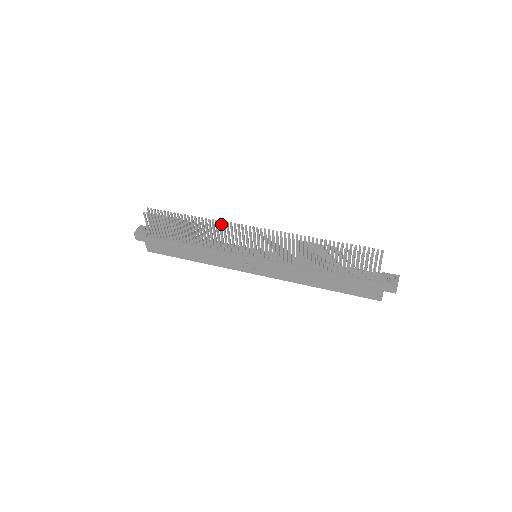
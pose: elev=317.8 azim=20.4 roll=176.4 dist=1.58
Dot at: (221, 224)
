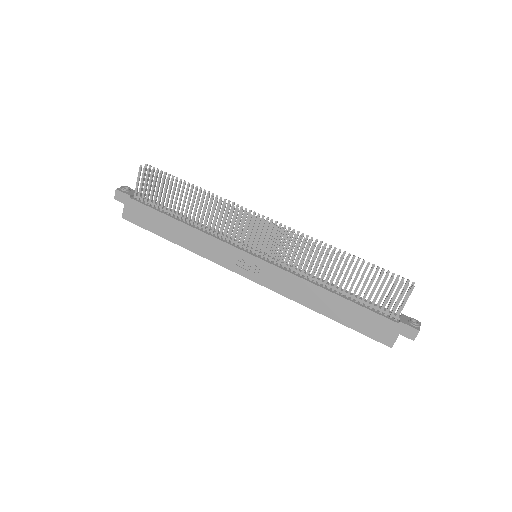
Dot at: occluded
